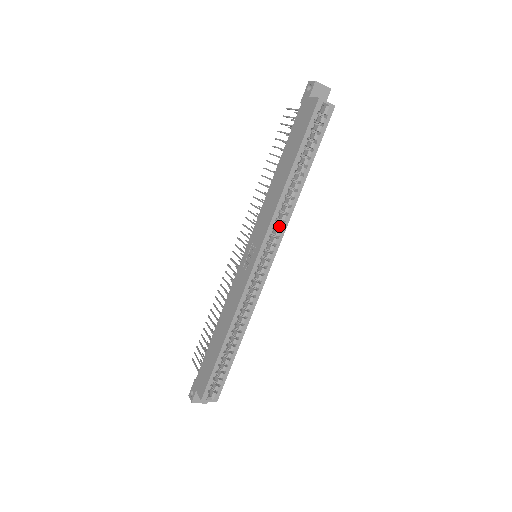
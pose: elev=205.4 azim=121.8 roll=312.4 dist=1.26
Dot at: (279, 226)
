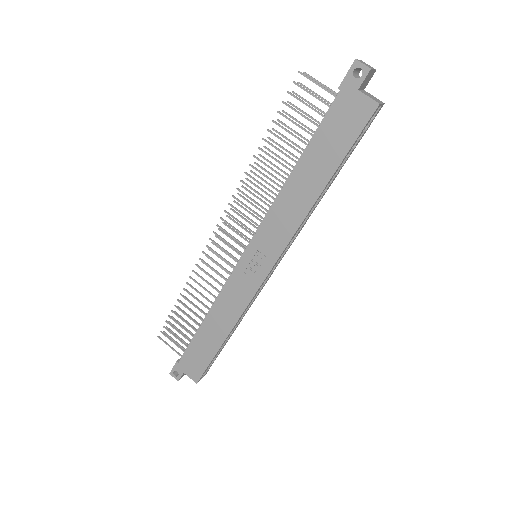
Dot at: occluded
